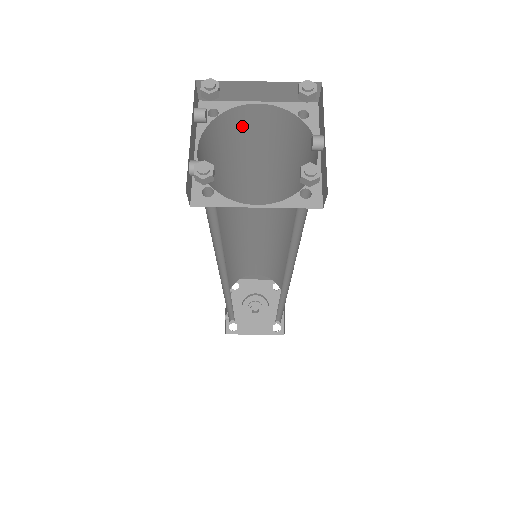
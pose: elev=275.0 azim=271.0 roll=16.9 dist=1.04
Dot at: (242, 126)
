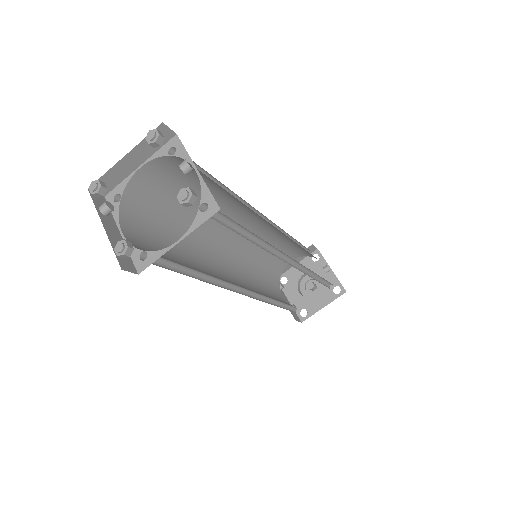
Dot at: (148, 188)
